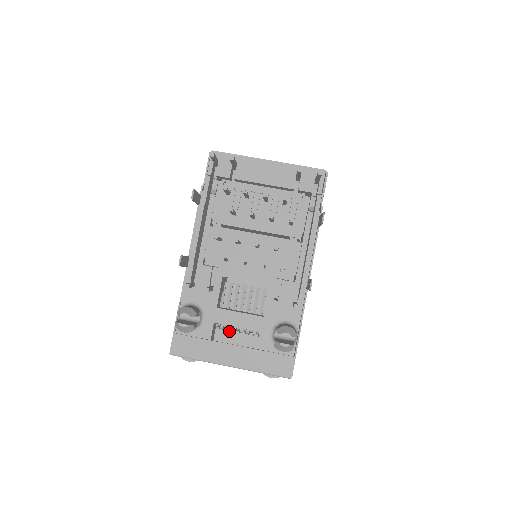
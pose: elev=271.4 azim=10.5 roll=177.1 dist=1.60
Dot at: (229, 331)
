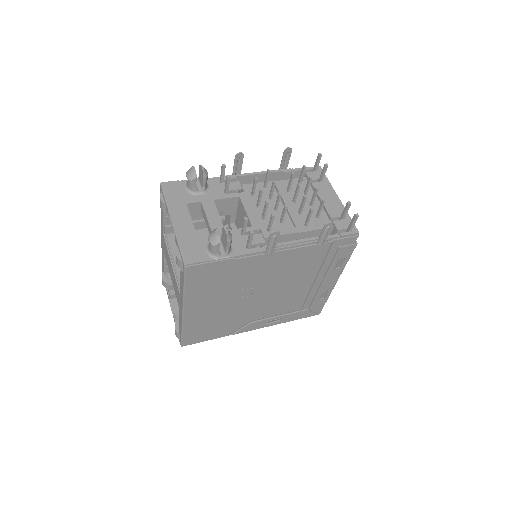
Dot at: occluded
